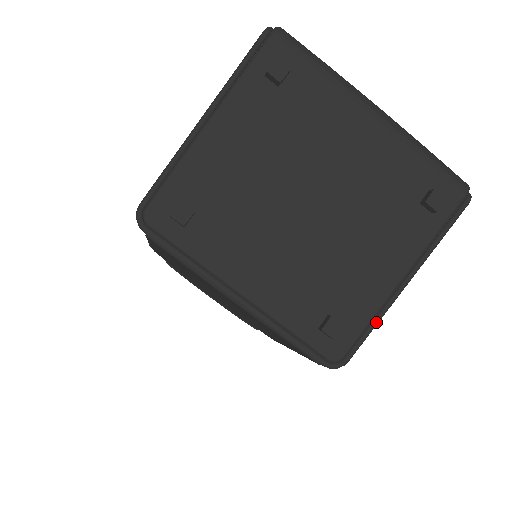
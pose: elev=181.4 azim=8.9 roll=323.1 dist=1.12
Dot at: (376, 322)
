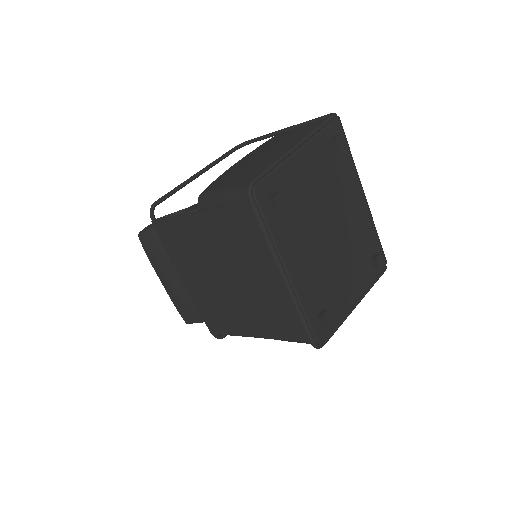
Dot at: (341, 324)
